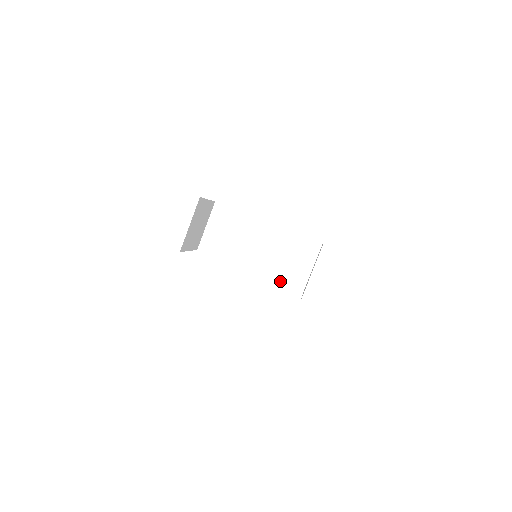
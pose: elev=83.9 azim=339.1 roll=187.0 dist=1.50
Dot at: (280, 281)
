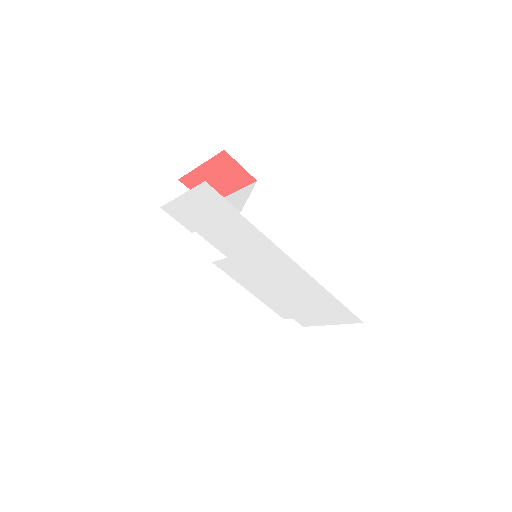
Dot at: (229, 216)
